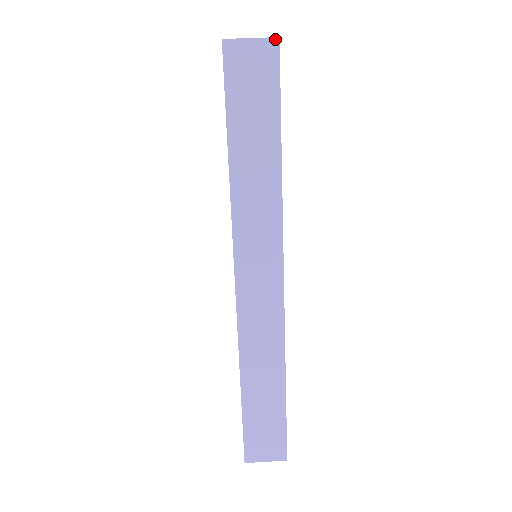
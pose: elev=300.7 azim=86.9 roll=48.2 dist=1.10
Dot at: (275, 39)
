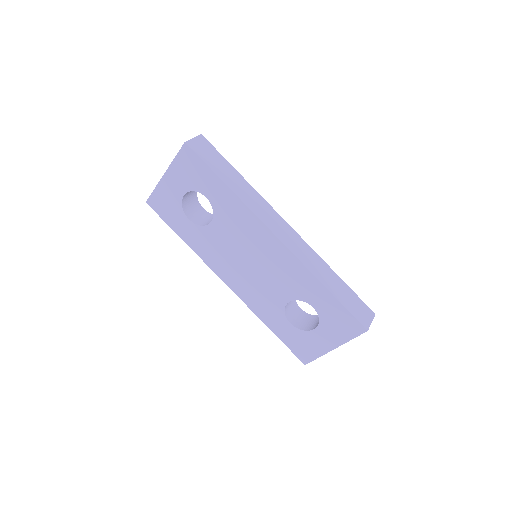
Dot at: (200, 135)
